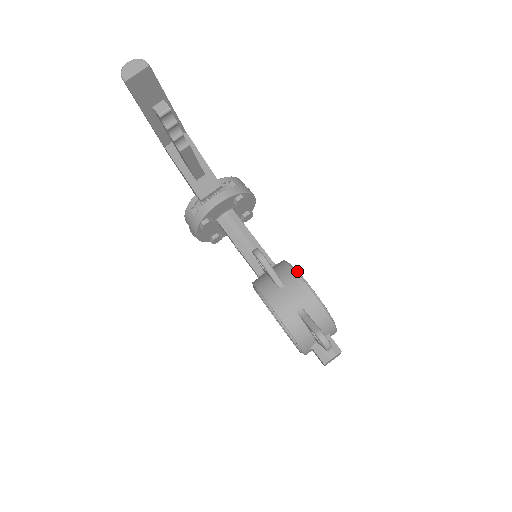
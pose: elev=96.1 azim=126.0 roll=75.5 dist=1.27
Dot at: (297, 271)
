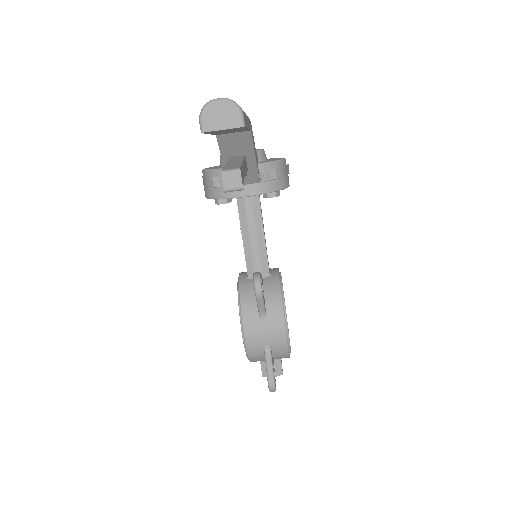
Dot at: (285, 308)
